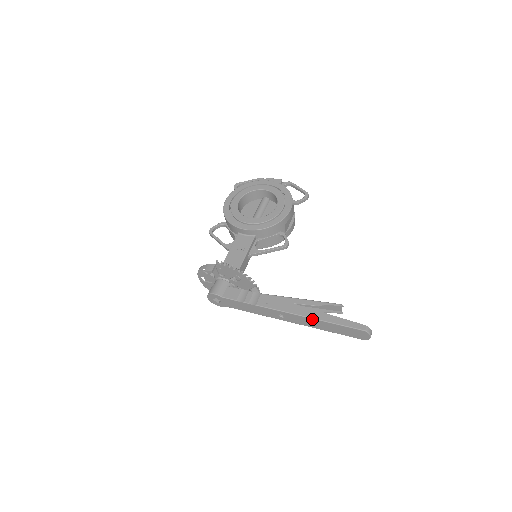
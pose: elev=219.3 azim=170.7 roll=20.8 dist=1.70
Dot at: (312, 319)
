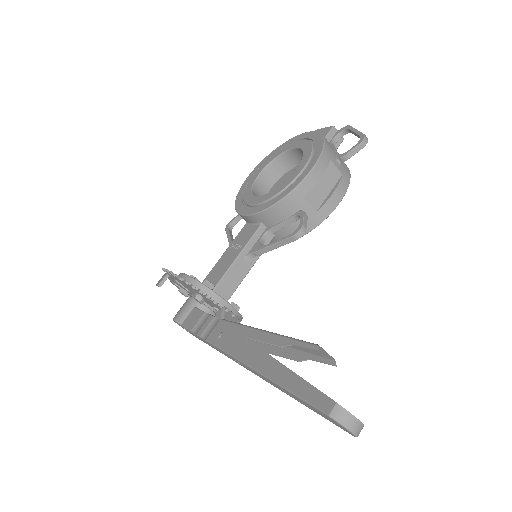
Dot at: (259, 373)
